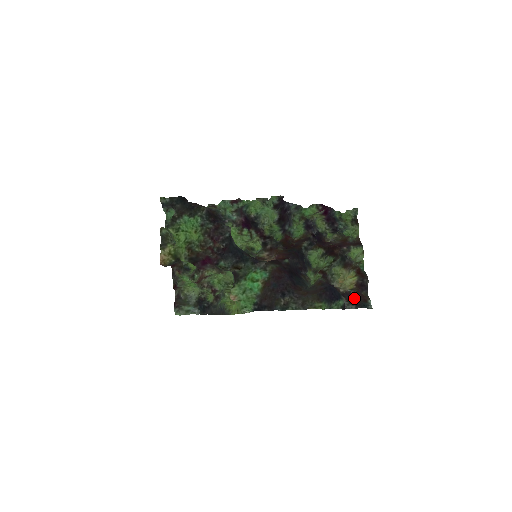
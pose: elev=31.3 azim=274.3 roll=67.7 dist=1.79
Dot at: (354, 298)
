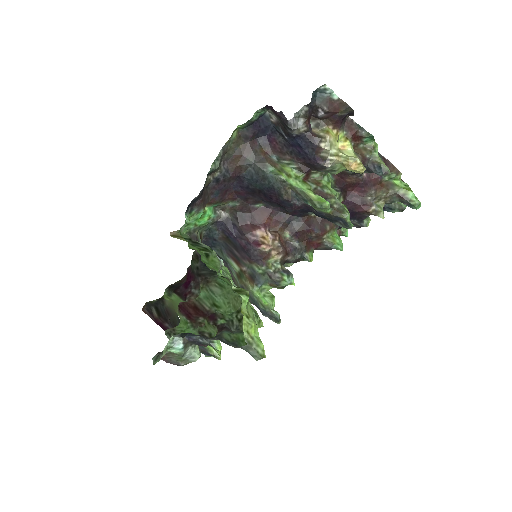
Dot at: occluded
